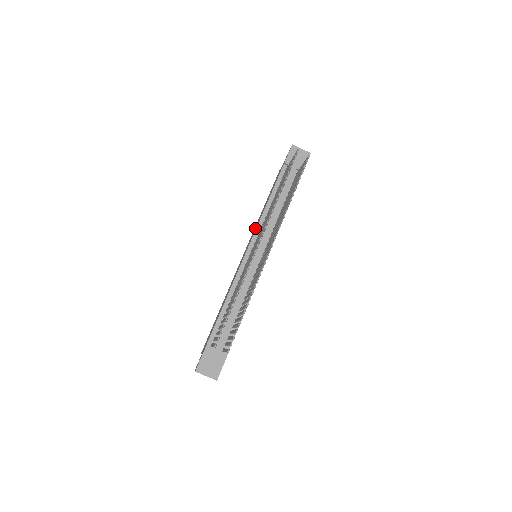
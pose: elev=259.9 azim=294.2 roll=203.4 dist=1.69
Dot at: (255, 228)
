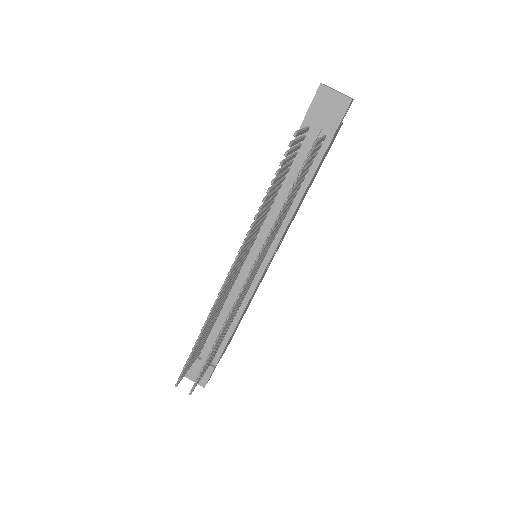
Dot at: occluded
